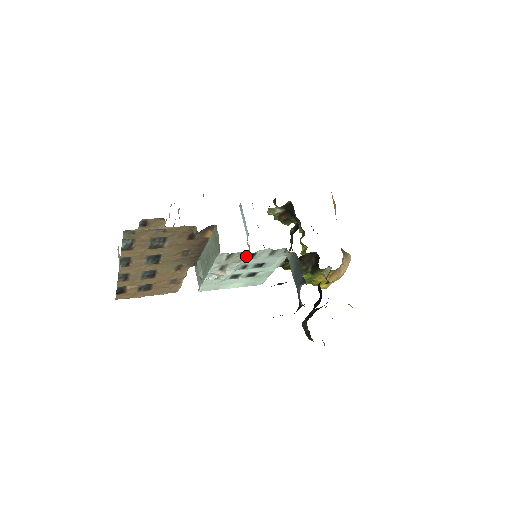
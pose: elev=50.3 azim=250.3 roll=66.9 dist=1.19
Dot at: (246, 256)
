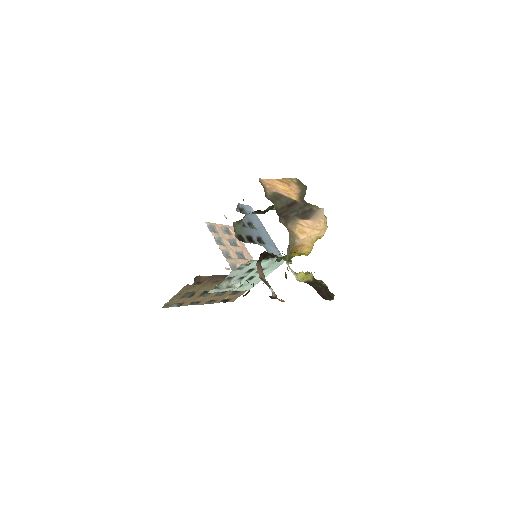
Dot at: (228, 279)
